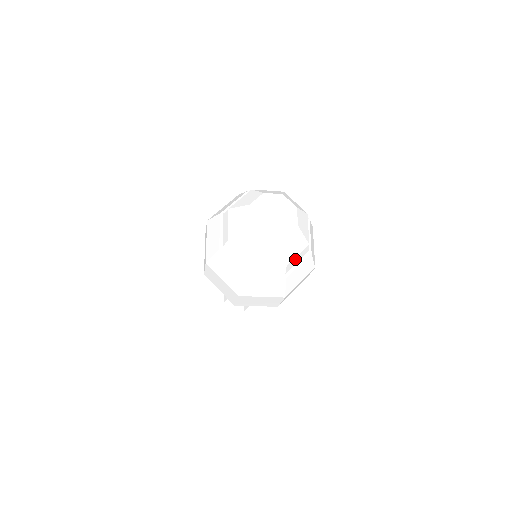
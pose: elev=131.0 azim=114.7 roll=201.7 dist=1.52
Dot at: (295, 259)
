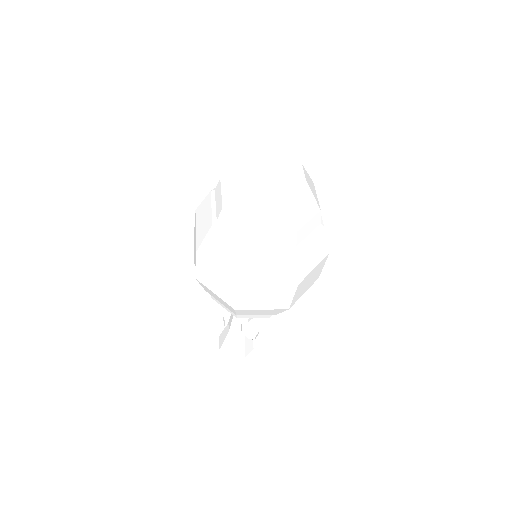
Dot at: (271, 235)
